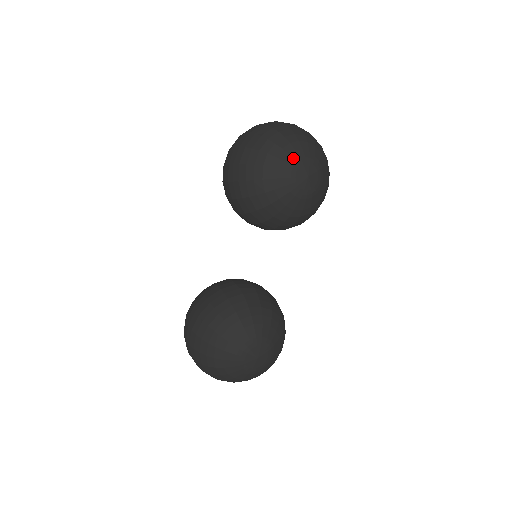
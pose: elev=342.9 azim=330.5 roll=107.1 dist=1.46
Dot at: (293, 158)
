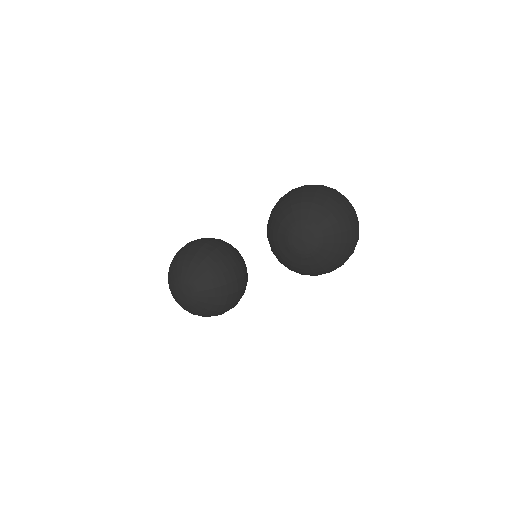
Dot at: (307, 220)
